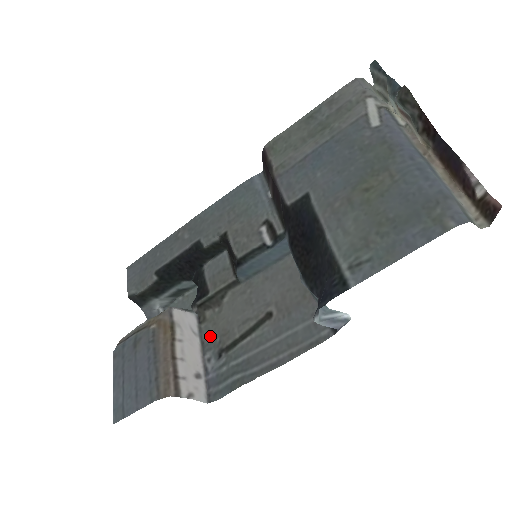
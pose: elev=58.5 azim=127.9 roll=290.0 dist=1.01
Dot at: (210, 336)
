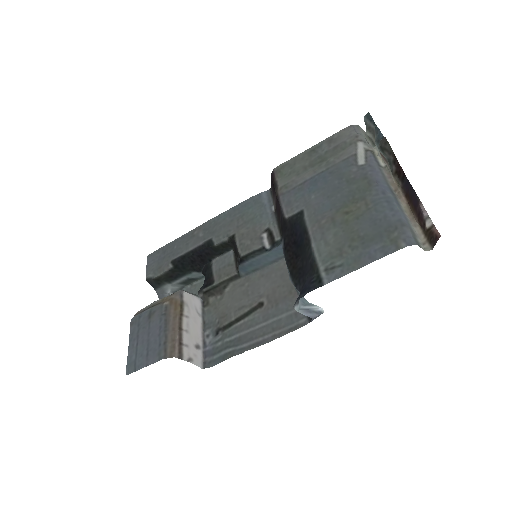
Dot at: (211, 317)
